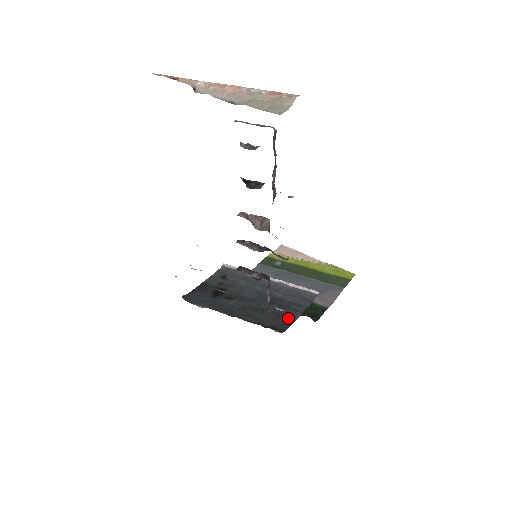
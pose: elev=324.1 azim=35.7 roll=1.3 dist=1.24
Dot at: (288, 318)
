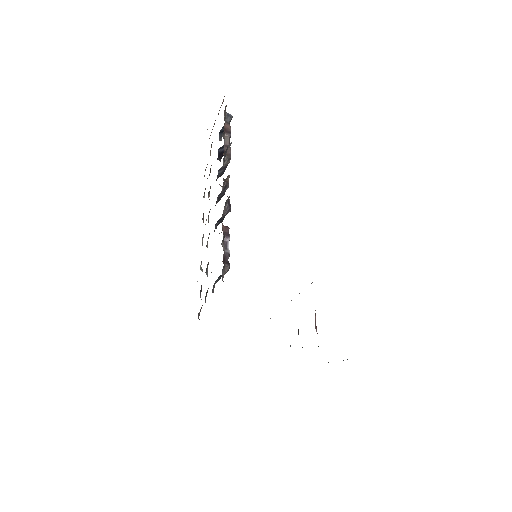
Dot at: occluded
